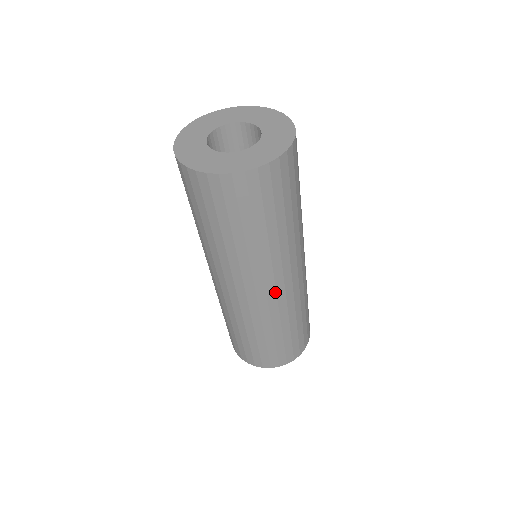
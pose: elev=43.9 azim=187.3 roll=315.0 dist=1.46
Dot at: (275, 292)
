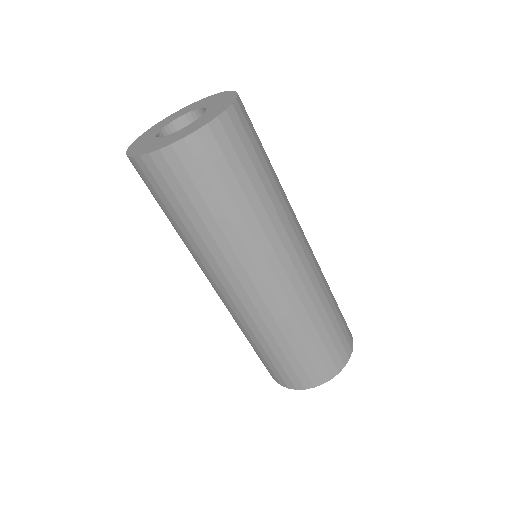
Dot at: (277, 282)
